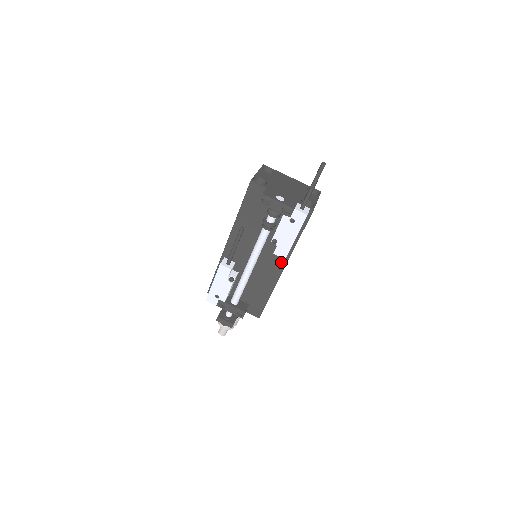
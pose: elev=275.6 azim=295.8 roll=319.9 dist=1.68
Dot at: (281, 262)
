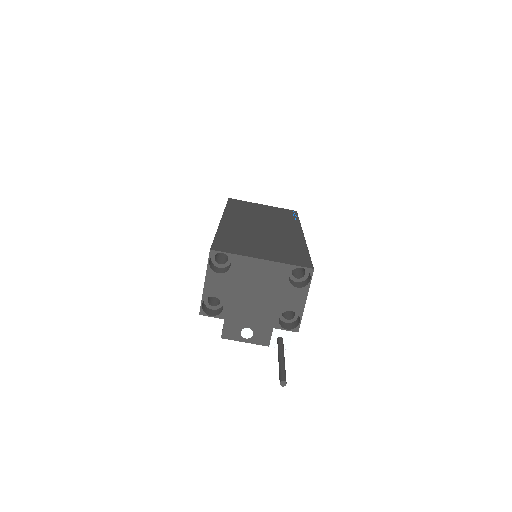
Dot at: occluded
